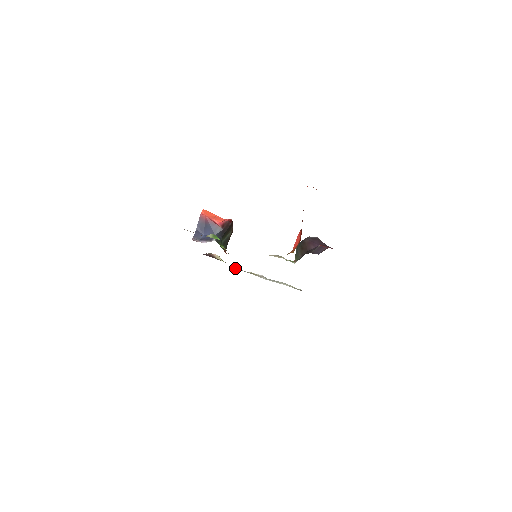
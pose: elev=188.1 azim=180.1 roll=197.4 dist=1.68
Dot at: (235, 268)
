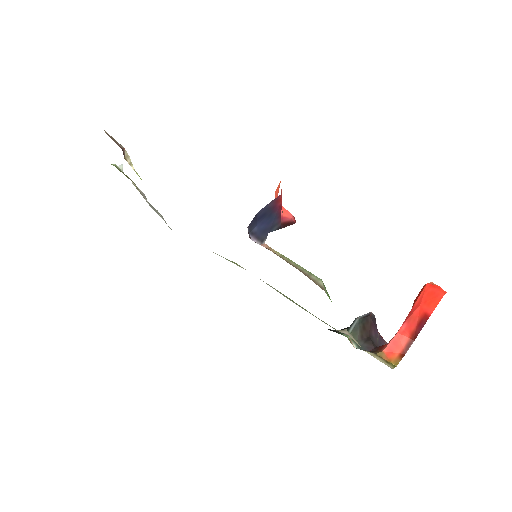
Dot at: (120, 168)
